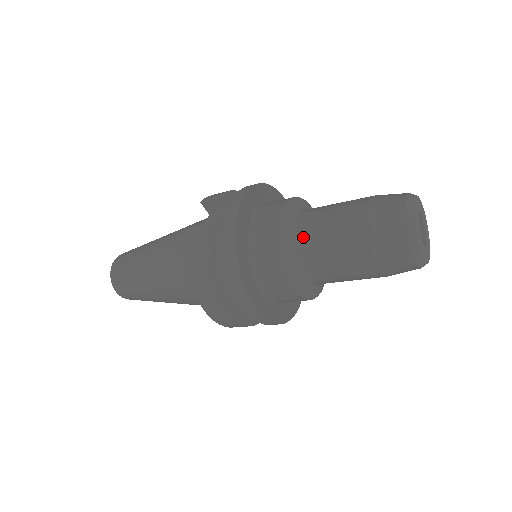
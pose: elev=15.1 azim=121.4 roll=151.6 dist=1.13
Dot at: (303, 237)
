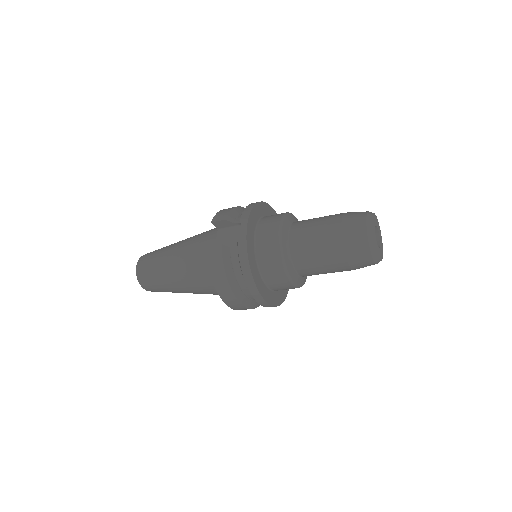
Dot at: (295, 249)
